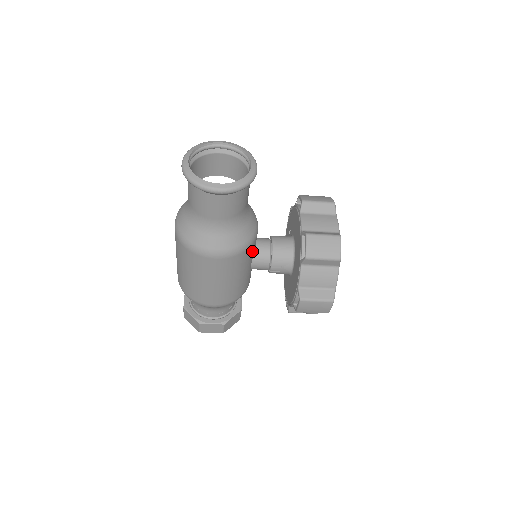
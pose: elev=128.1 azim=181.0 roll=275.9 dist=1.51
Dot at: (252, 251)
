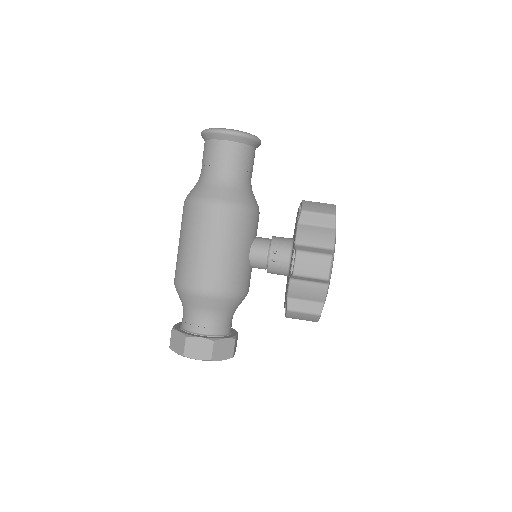
Dot at: (252, 227)
